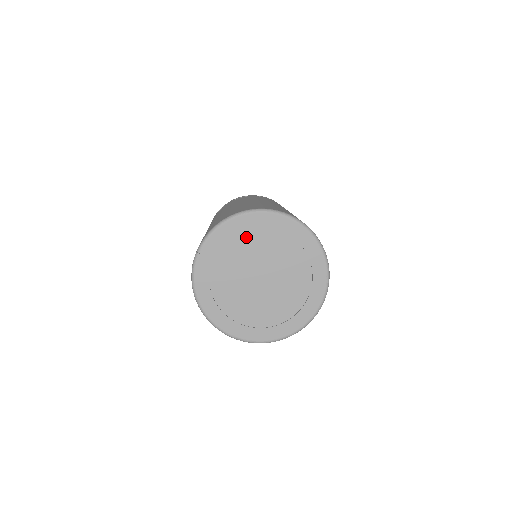
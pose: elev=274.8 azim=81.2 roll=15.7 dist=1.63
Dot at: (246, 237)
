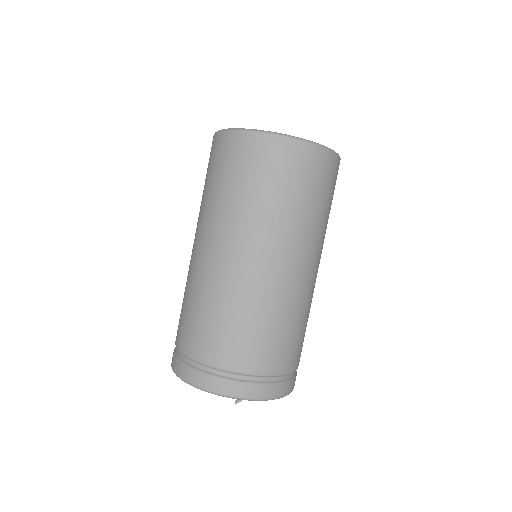
Dot at: occluded
